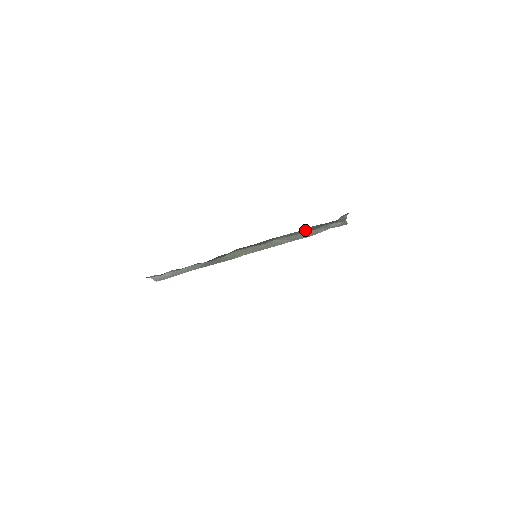
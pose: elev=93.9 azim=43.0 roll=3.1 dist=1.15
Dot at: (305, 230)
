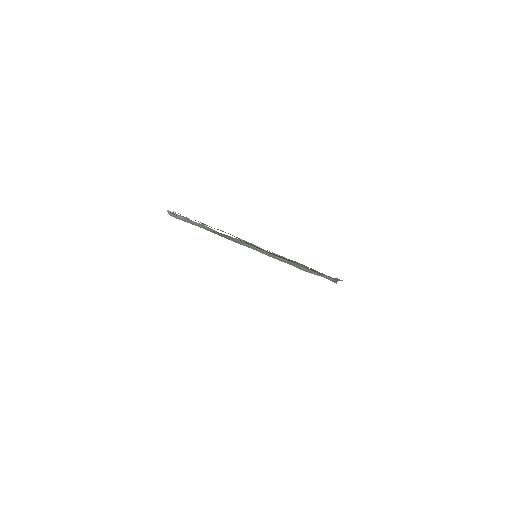
Dot at: occluded
